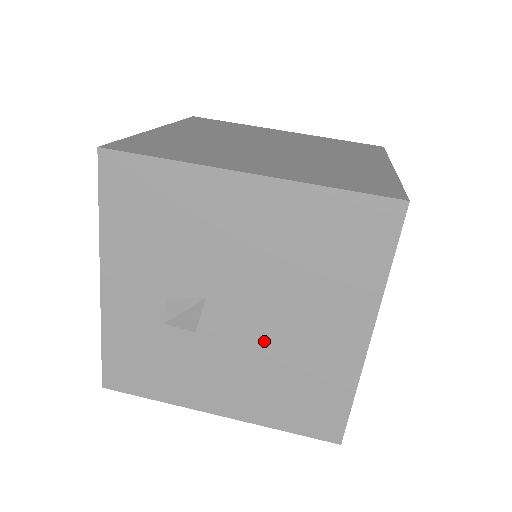
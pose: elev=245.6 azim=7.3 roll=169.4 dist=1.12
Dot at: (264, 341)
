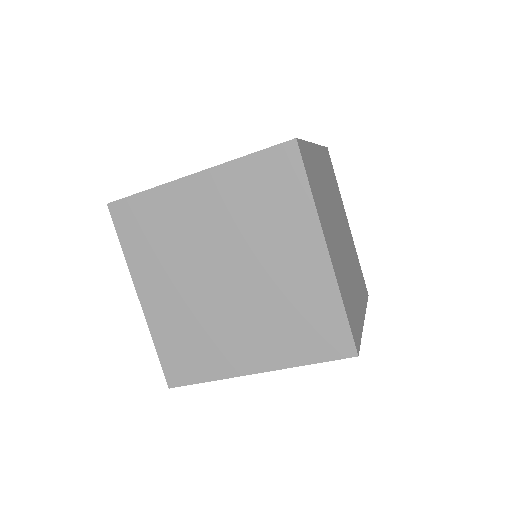
Dot at: occluded
